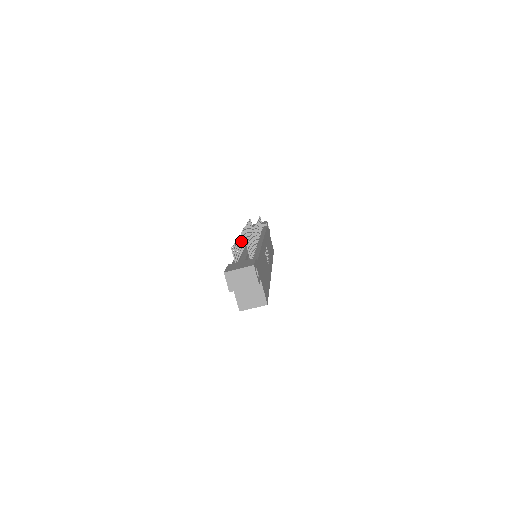
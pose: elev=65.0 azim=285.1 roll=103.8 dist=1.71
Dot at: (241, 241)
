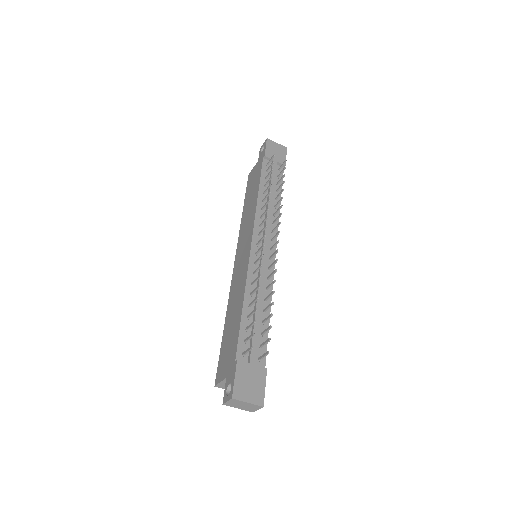
Dot at: (258, 269)
